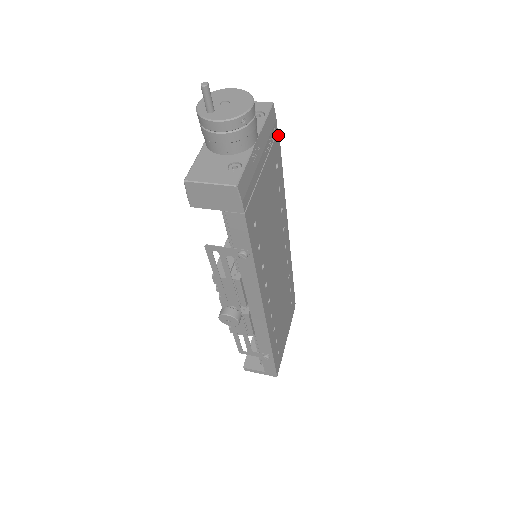
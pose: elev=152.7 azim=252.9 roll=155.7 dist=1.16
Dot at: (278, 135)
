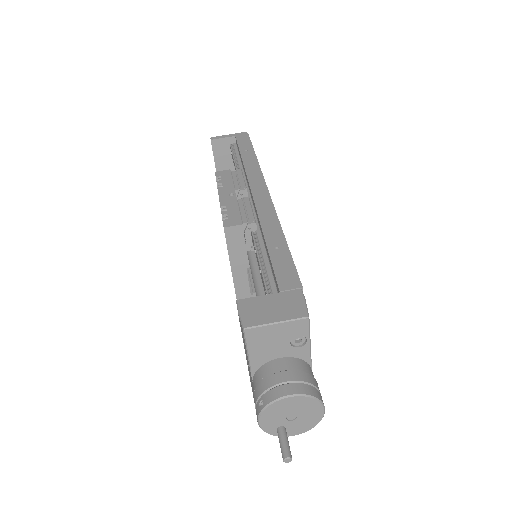
Dot at: (301, 286)
